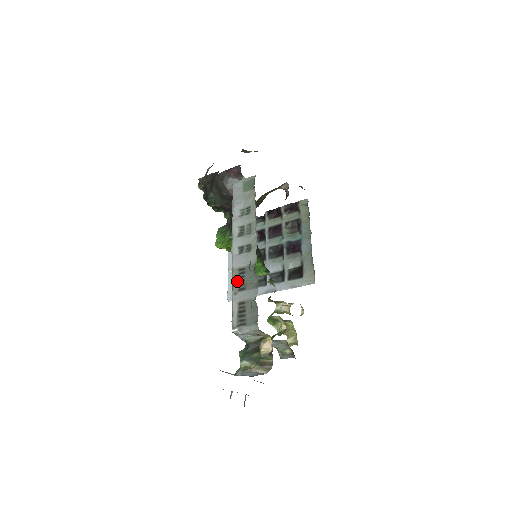
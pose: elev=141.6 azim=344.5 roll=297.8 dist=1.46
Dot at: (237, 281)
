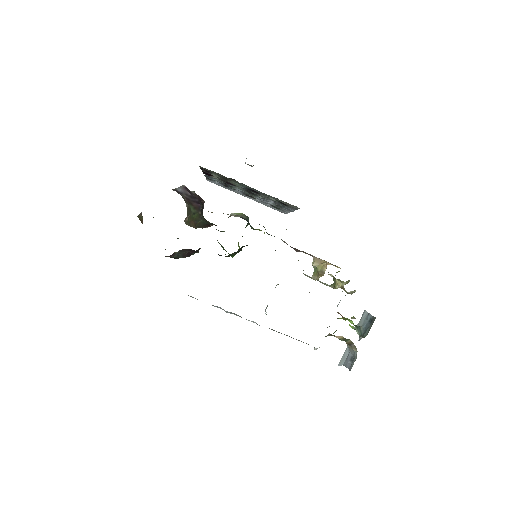
Dot at: (278, 332)
